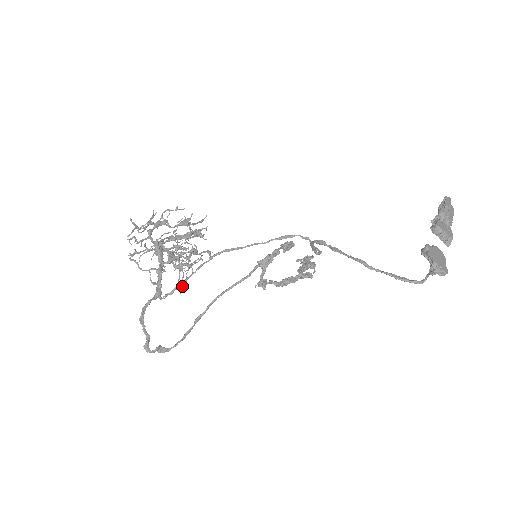
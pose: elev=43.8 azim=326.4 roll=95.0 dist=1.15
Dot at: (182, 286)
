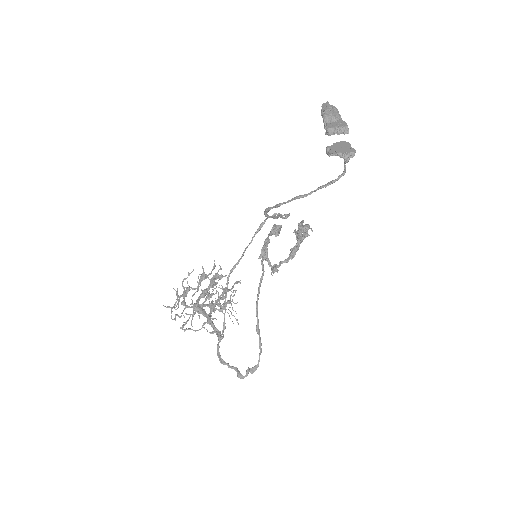
Dot at: occluded
